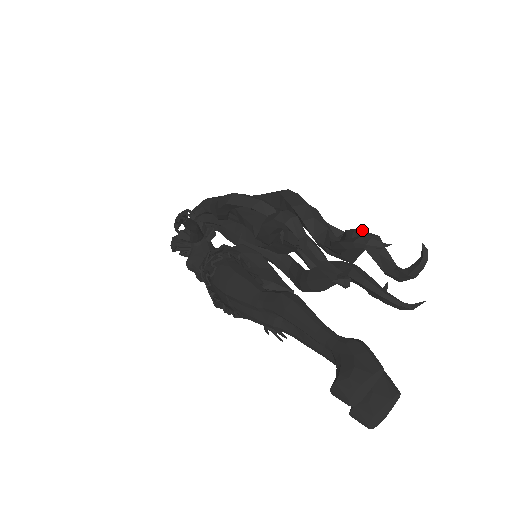
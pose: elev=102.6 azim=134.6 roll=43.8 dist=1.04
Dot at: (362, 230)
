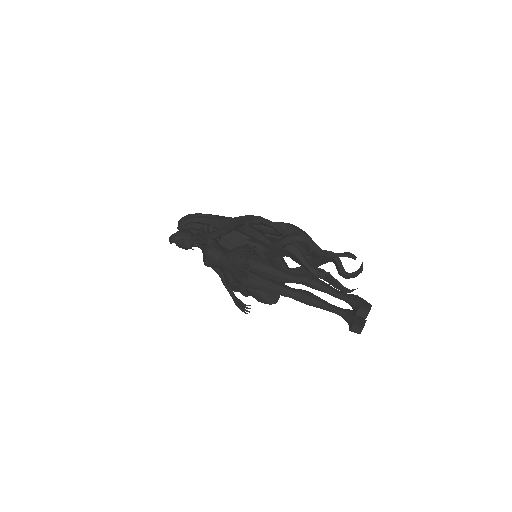
Dot at: (333, 252)
